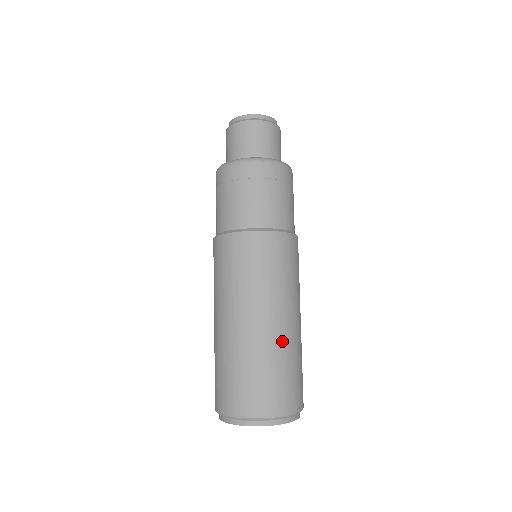
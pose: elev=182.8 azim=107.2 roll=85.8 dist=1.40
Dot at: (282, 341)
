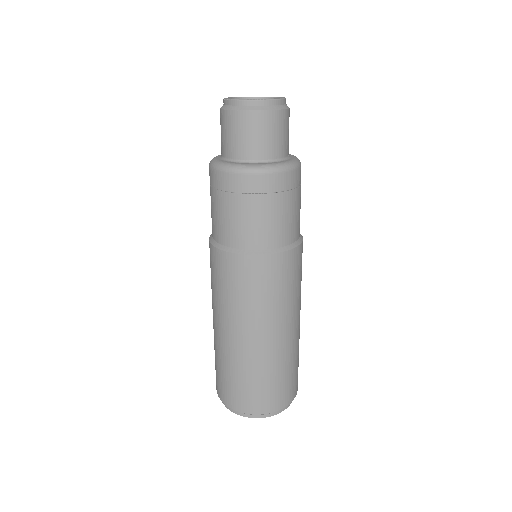
Dot at: (266, 357)
